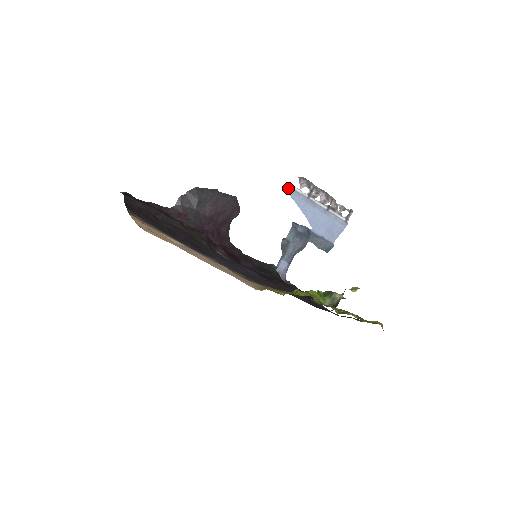
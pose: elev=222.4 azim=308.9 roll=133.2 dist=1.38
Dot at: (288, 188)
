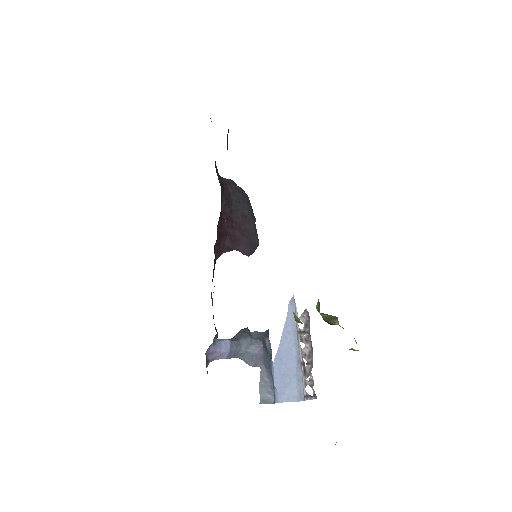
Dot at: (293, 302)
